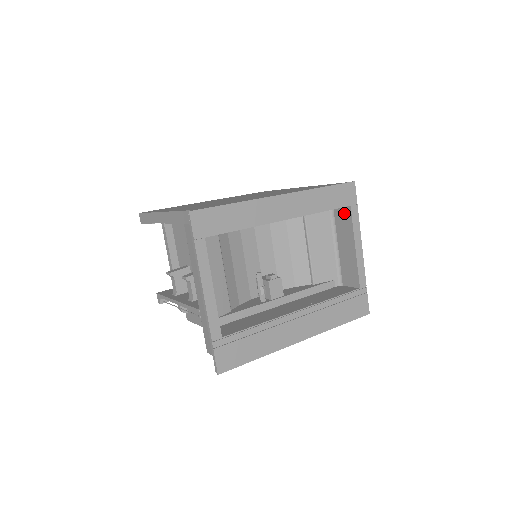
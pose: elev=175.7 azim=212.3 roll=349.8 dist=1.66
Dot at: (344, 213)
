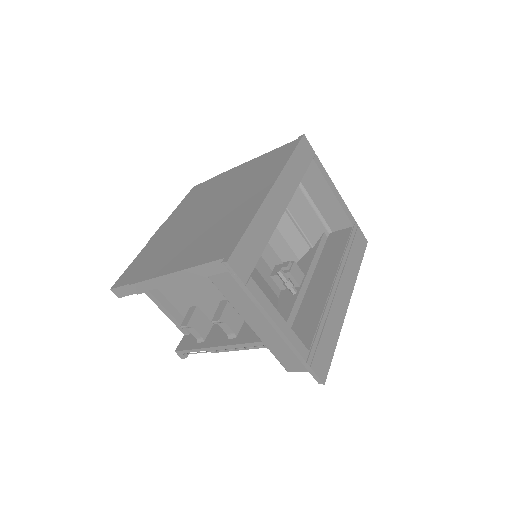
Dot at: (308, 169)
